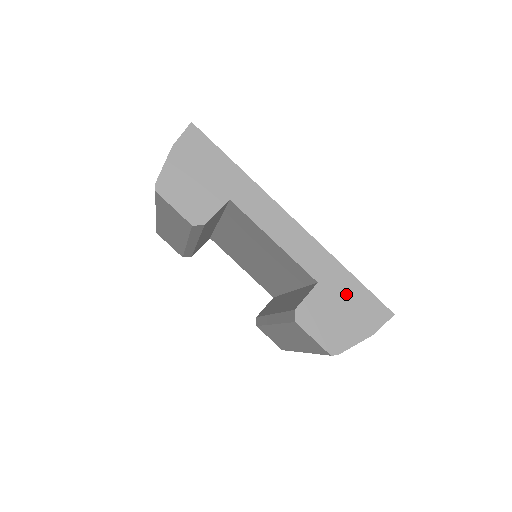
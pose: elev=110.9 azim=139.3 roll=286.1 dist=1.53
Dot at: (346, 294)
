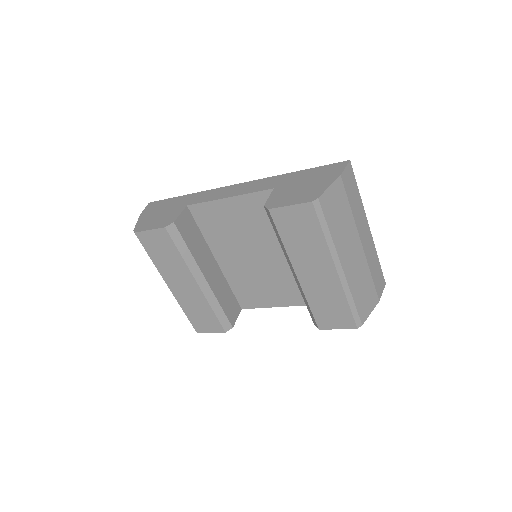
Dot at: (301, 178)
